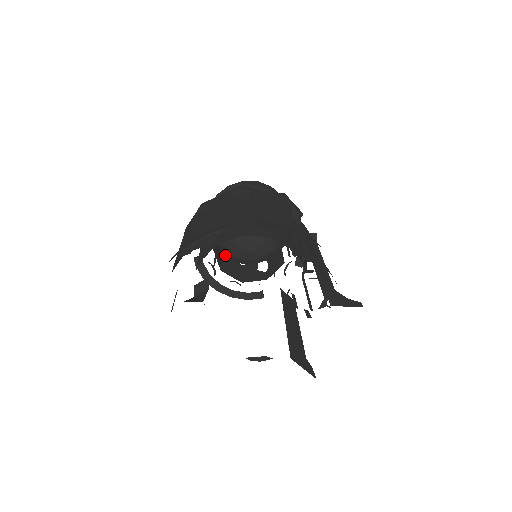
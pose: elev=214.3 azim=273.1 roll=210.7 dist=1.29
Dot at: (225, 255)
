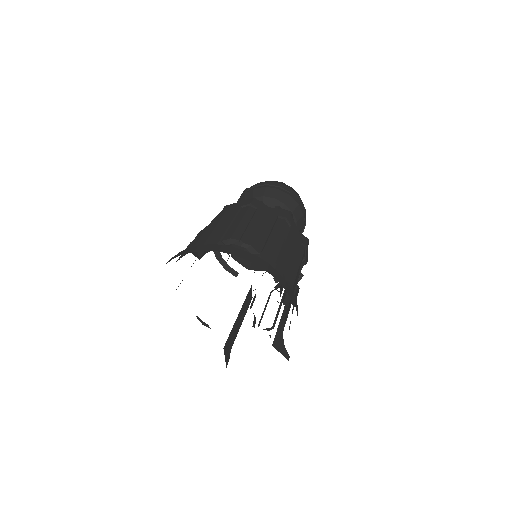
Dot at: occluded
